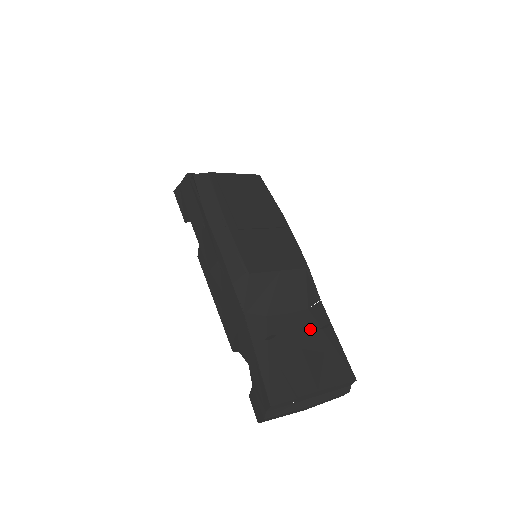
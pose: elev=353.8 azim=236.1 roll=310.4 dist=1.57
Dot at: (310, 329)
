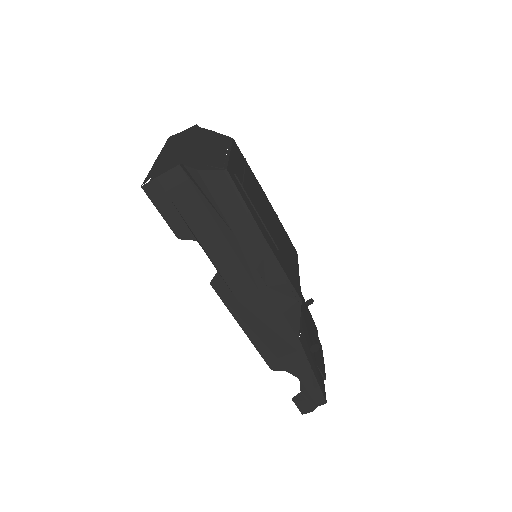
Dot at: (306, 312)
